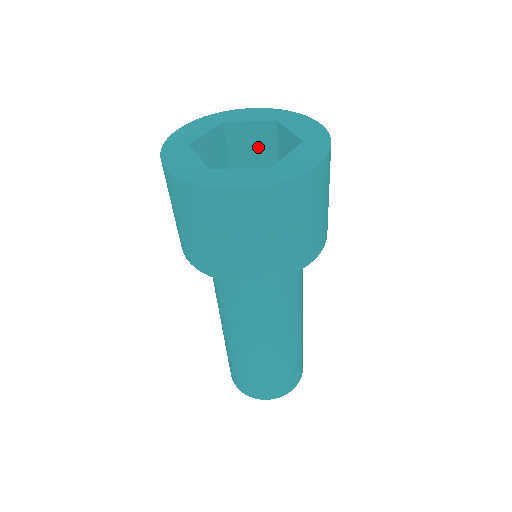
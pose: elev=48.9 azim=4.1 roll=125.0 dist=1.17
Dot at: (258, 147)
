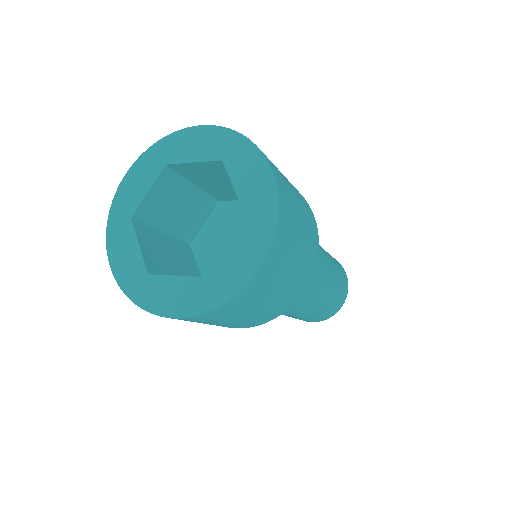
Dot at: (217, 175)
